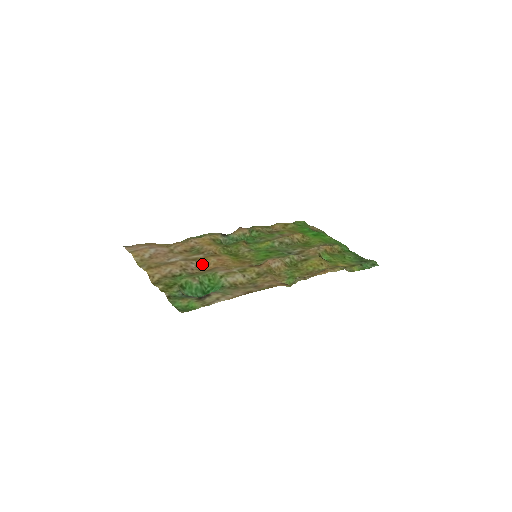
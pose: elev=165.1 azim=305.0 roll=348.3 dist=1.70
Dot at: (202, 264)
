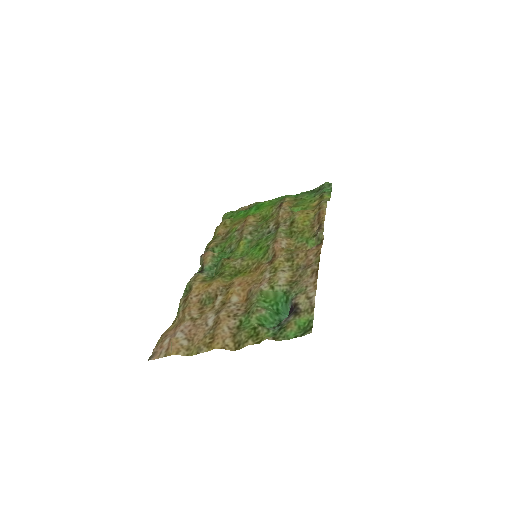
Dot at: (235, 300)
